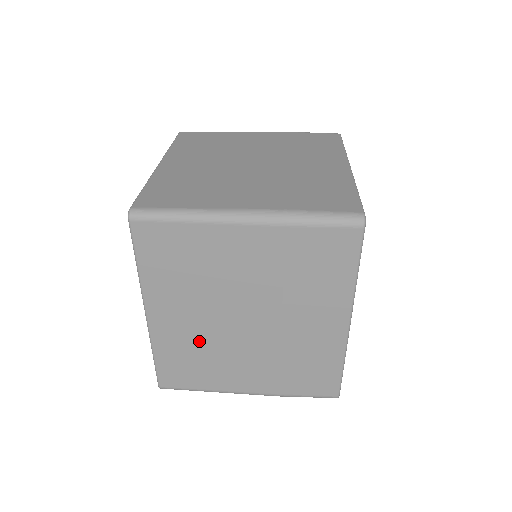
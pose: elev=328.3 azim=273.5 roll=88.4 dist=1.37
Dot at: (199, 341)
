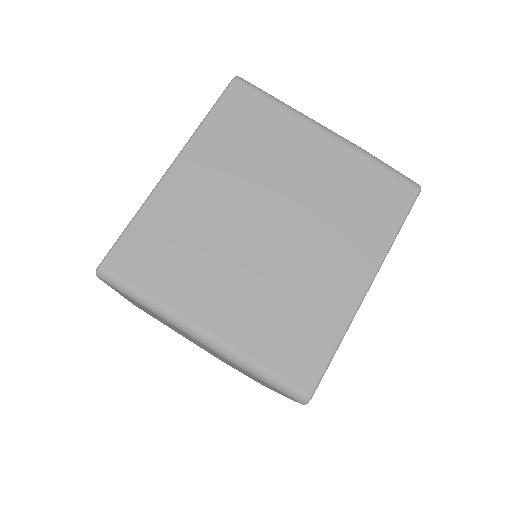
Dot at: occluded
